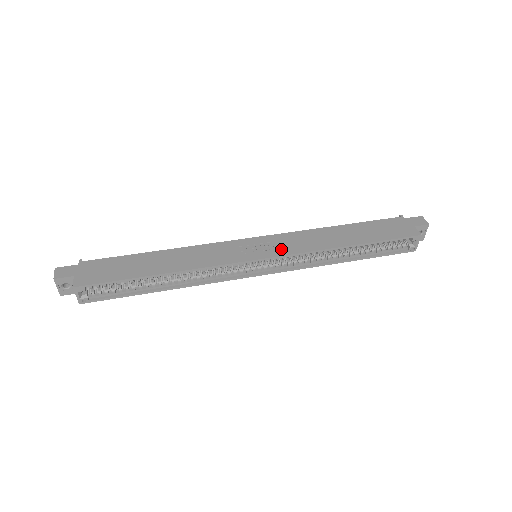
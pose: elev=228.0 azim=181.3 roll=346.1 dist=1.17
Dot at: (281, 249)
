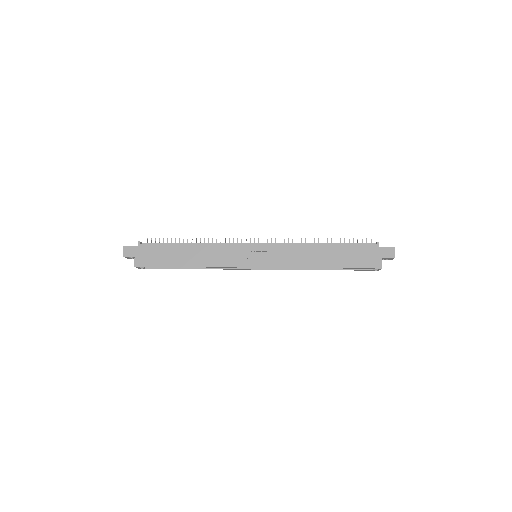
Dot at: (272, 261)
